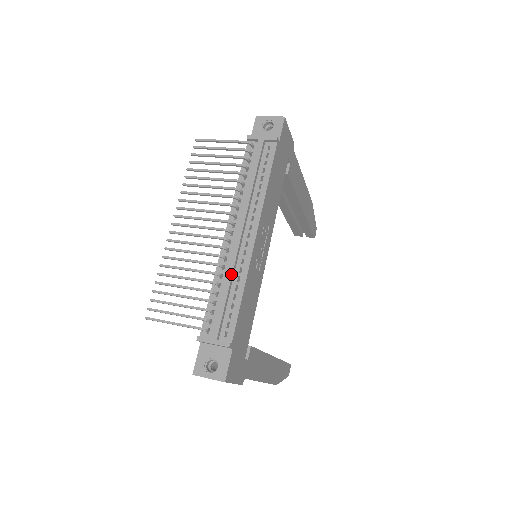
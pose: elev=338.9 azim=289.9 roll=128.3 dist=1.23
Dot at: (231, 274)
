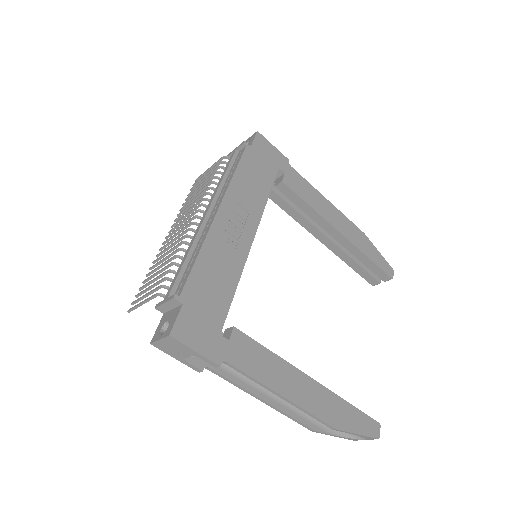
Dot at: (191, 244)
